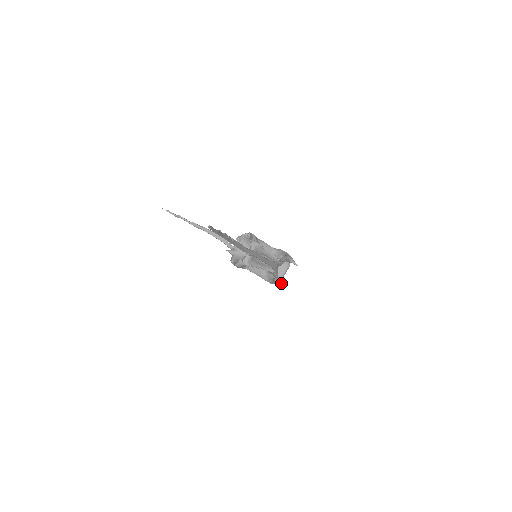
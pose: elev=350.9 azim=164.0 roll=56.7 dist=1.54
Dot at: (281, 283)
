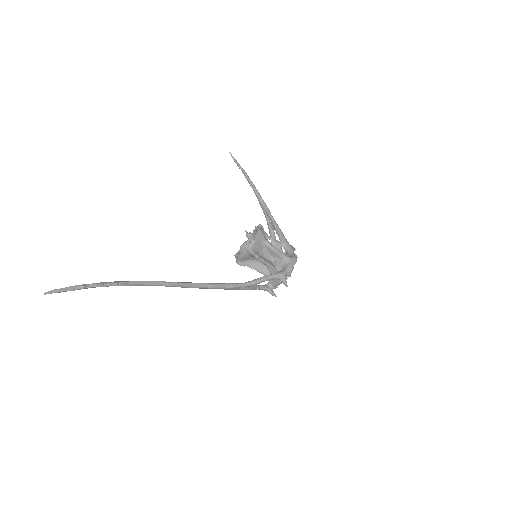
Dot at: (269, 292)
